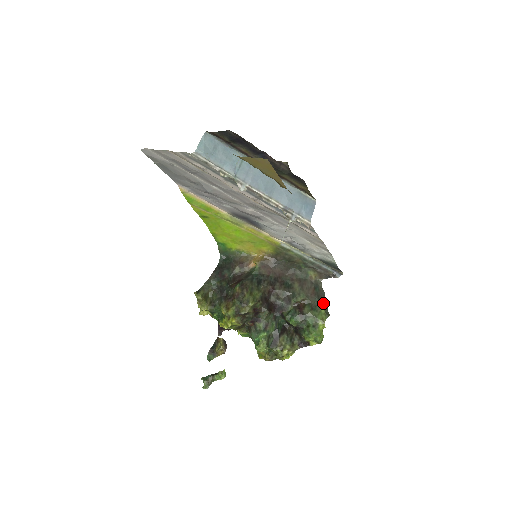
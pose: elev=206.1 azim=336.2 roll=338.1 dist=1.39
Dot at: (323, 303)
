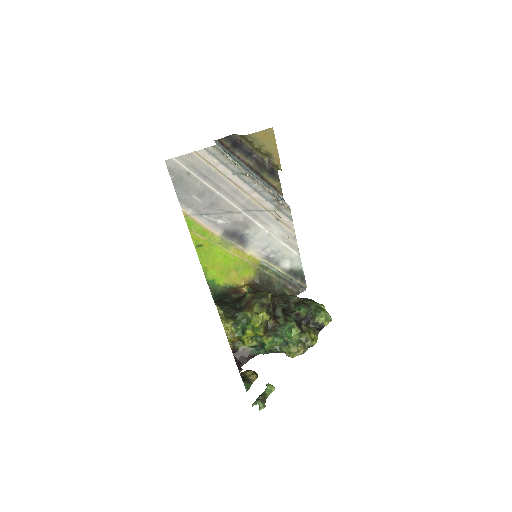
Dot at: (311, 299)
